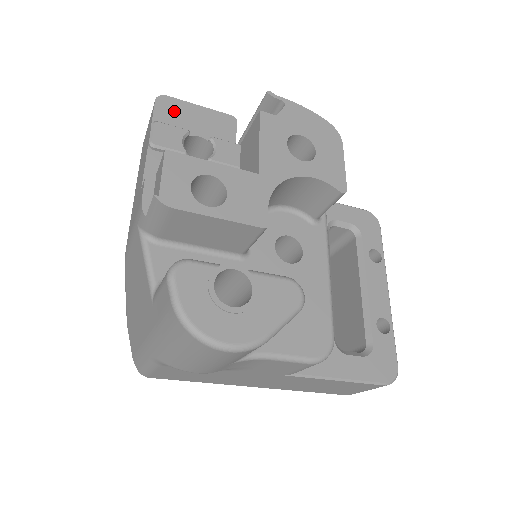
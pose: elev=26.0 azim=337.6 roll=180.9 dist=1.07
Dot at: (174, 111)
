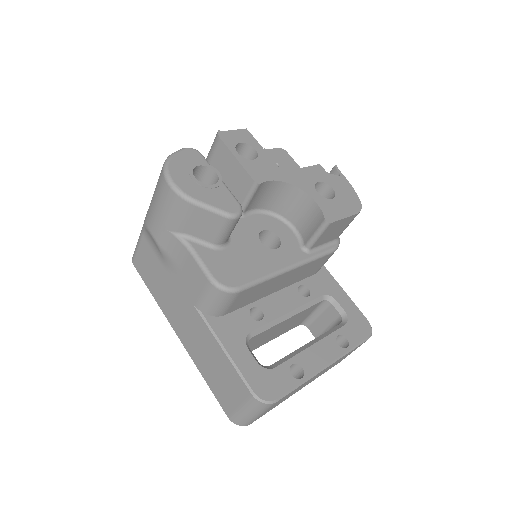
Dot at: (283, 157)
